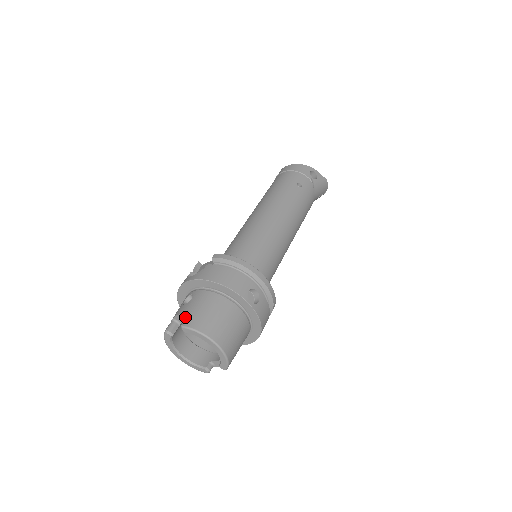
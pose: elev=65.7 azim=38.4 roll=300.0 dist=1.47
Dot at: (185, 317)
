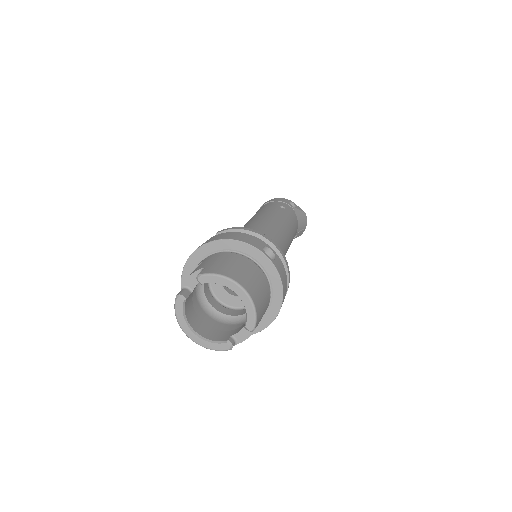
Dot at: occluded
